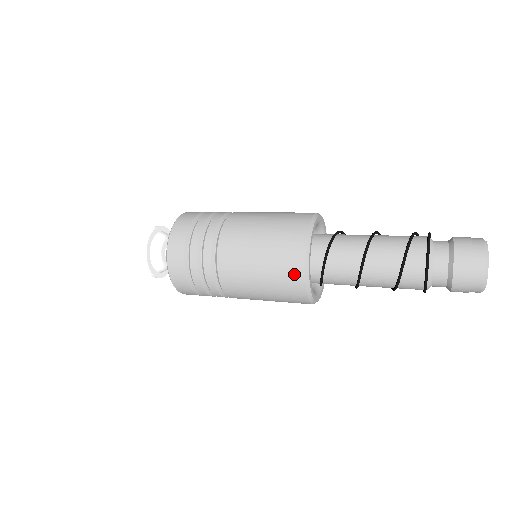
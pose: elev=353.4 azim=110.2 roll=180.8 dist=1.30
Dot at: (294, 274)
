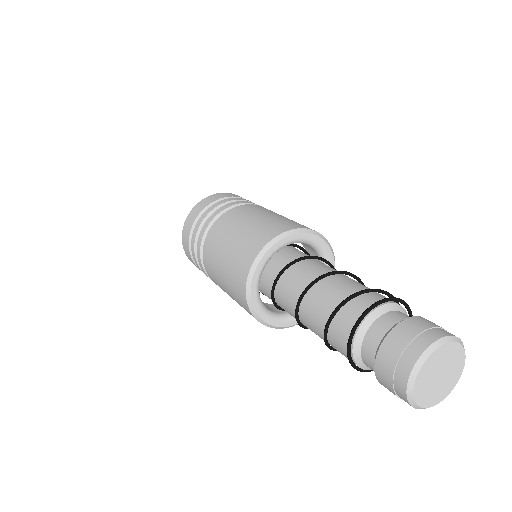
Dot at: (245, 261)
